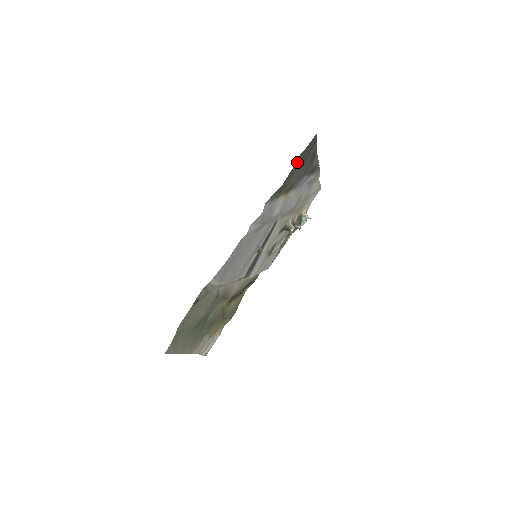
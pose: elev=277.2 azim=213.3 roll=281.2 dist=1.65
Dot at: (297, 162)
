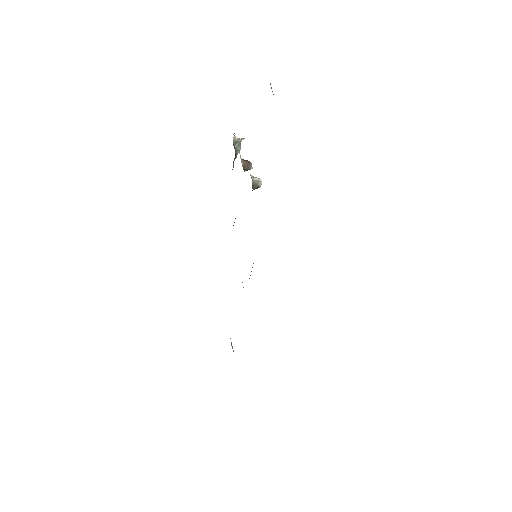
Dot at: occluded
